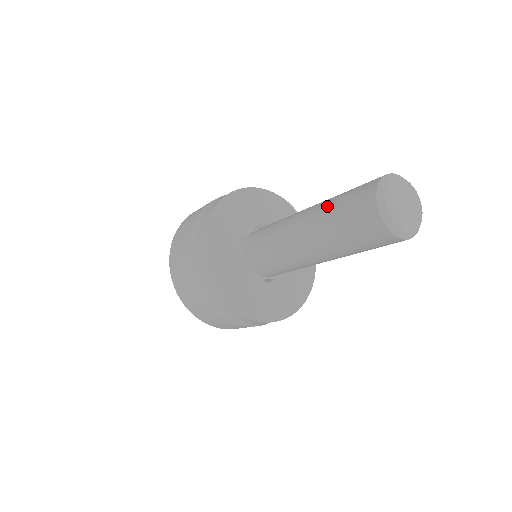
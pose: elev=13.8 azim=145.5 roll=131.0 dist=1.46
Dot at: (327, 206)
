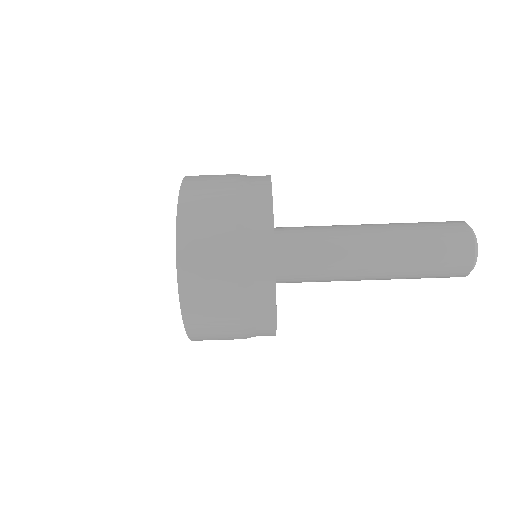
Dot at: (409, 225)
